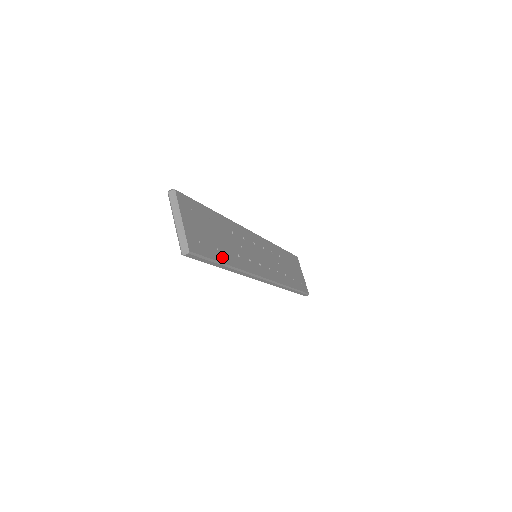
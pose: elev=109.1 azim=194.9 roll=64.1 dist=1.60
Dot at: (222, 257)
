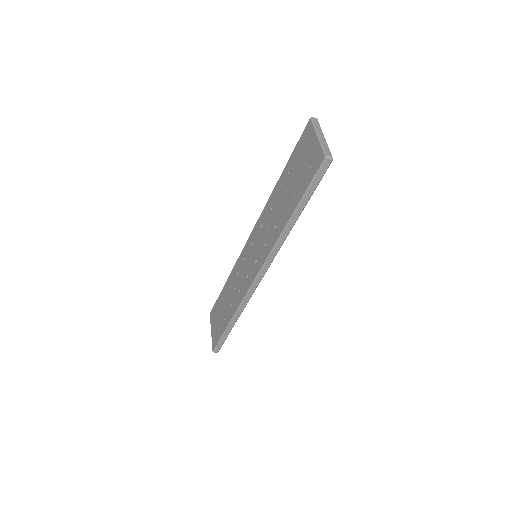
Dot at: occluded
